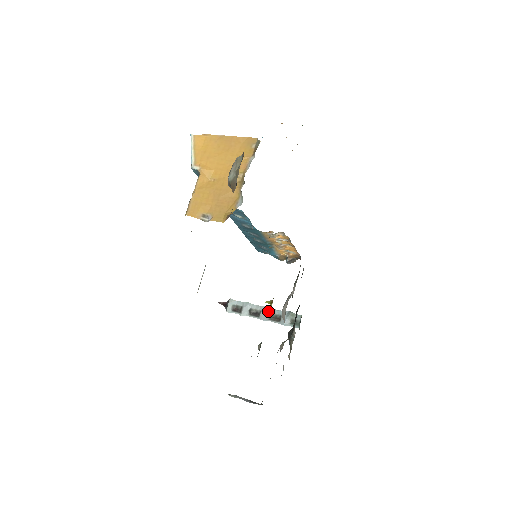
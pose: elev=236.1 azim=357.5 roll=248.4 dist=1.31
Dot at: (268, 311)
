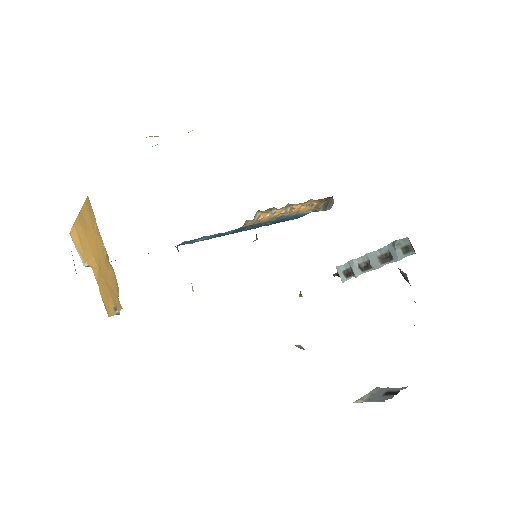
Dot at: (375, 256)
